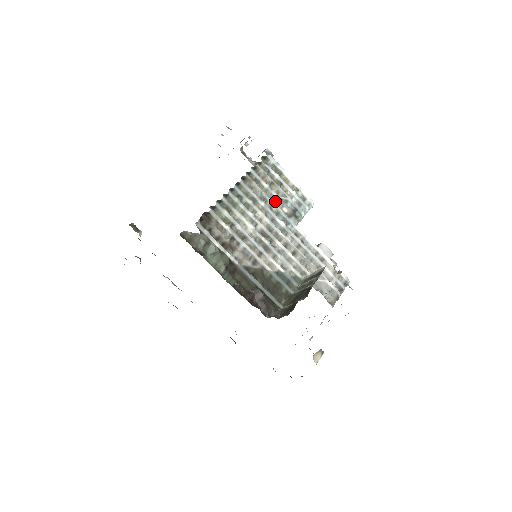
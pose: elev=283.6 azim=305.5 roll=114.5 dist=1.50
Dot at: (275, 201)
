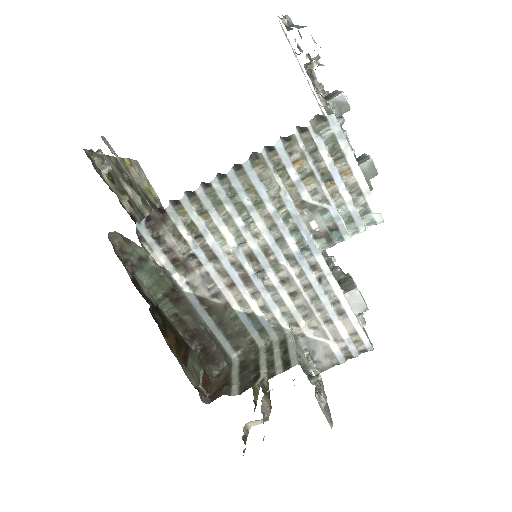
Dot at: (301, 206)
